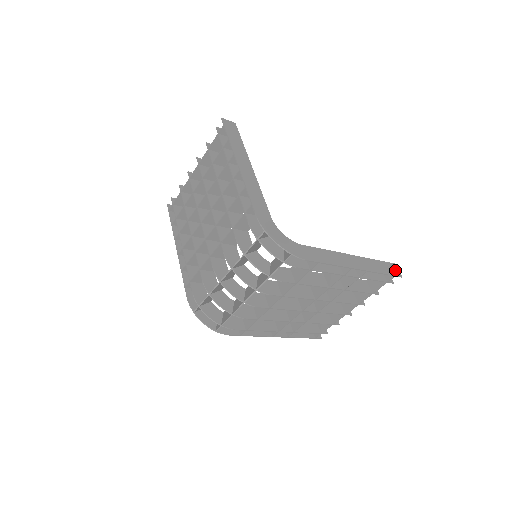
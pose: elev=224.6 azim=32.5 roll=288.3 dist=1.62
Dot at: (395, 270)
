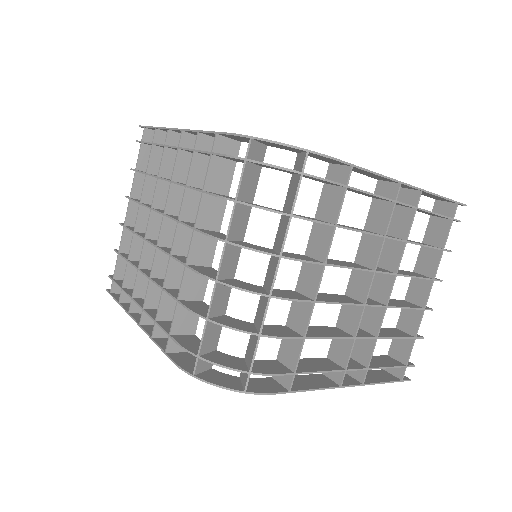
Dot at: occluded
